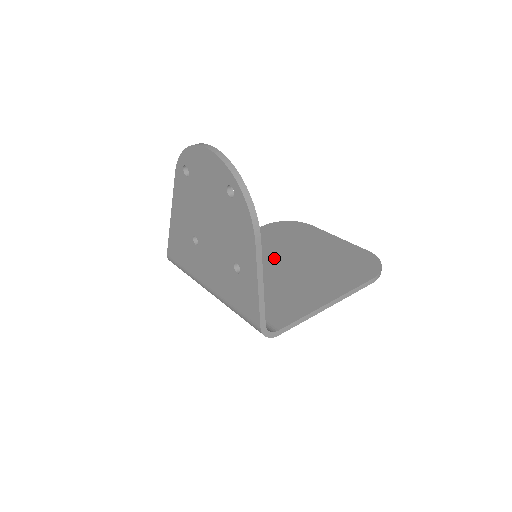
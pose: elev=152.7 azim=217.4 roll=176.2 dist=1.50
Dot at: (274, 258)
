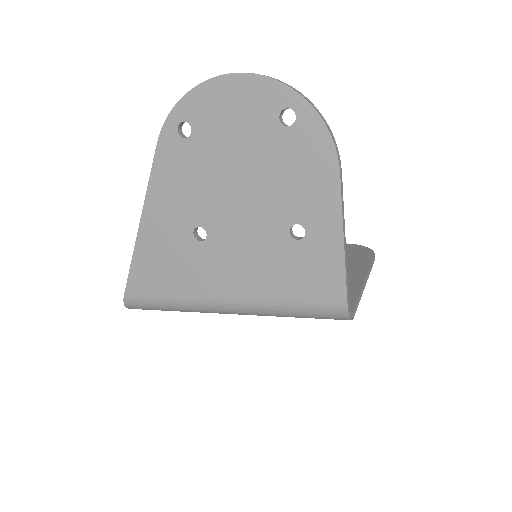
Dot at: occluded
